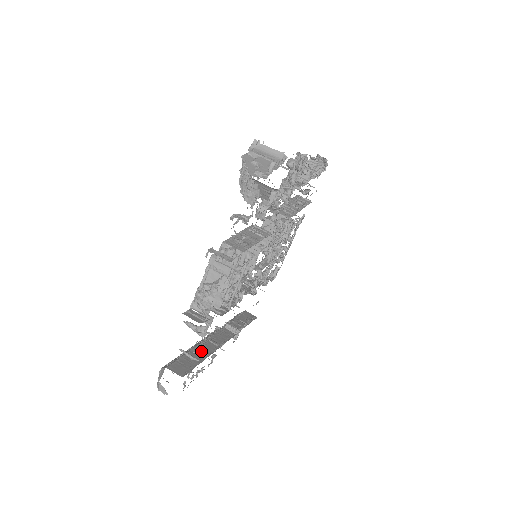
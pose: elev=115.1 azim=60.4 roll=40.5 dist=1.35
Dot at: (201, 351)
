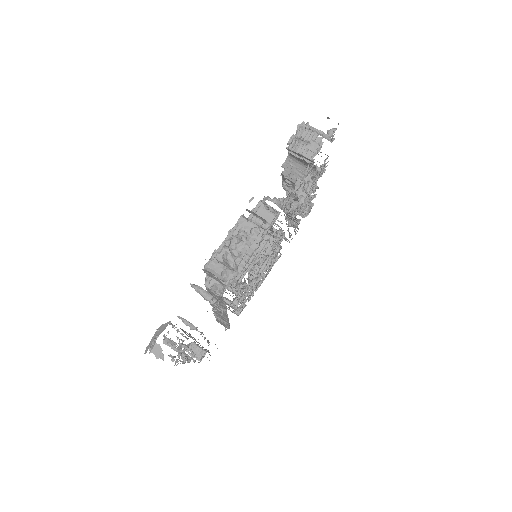
Dot at: occluded
